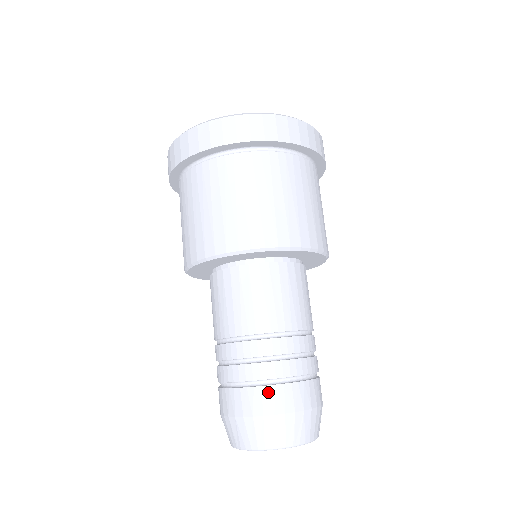
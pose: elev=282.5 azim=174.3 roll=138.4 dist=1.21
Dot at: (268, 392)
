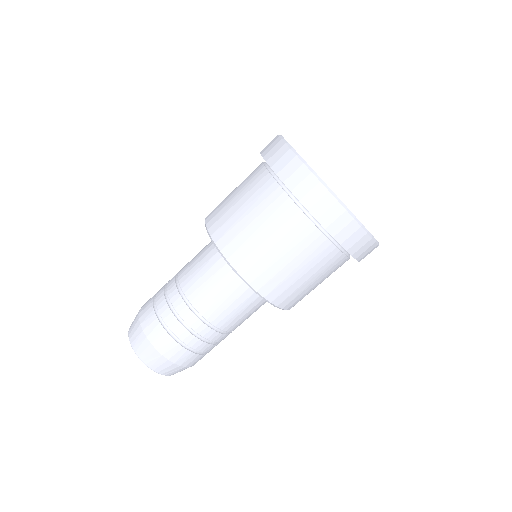
Dot at: (156, 324)
